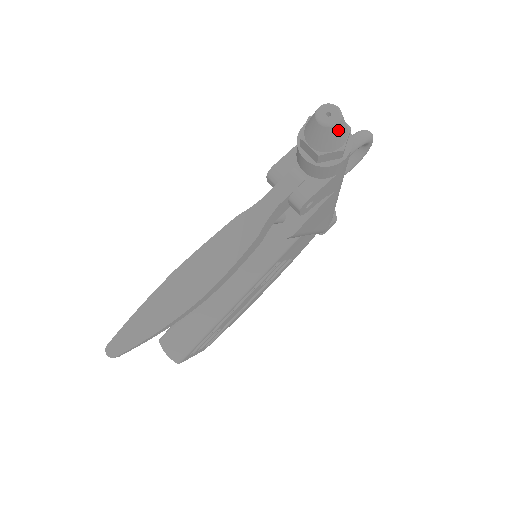
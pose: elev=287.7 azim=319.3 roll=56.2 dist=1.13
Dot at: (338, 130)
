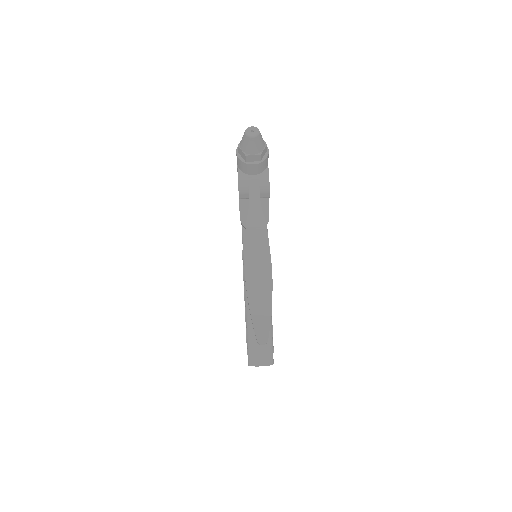
Dot at: (261, 135)
